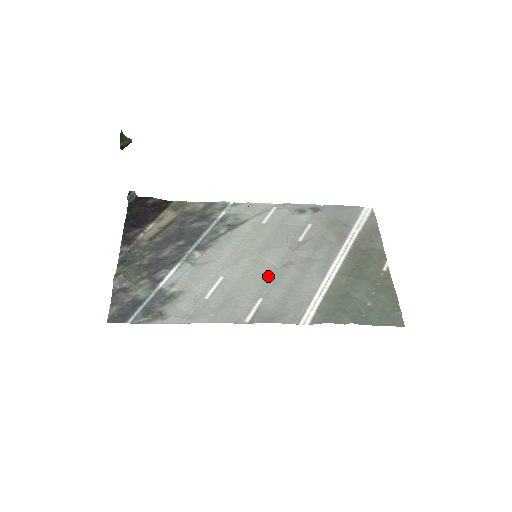
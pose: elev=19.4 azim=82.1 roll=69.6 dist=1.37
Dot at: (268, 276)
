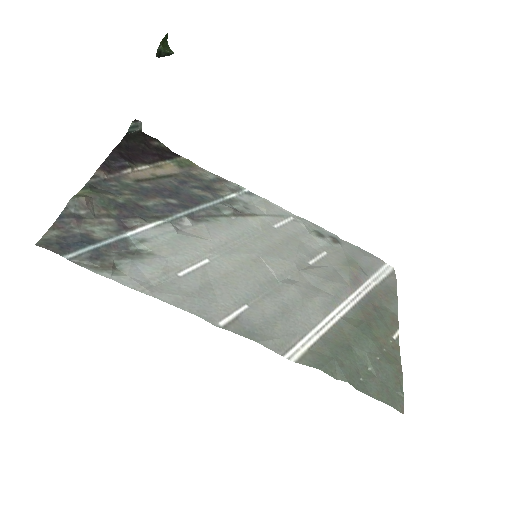
Dot at: (263, 284)
